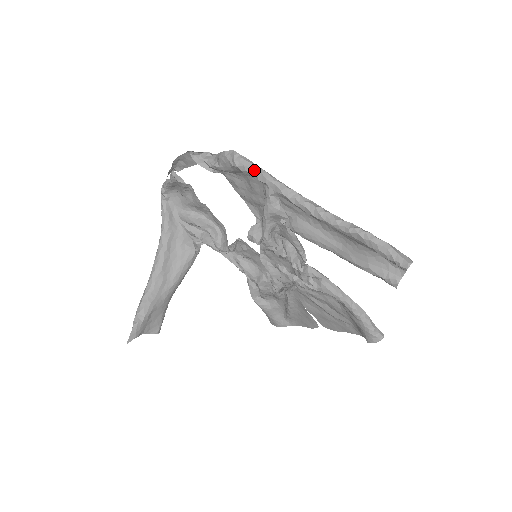
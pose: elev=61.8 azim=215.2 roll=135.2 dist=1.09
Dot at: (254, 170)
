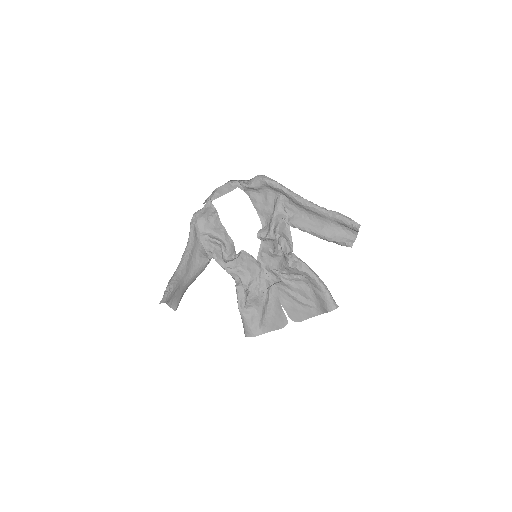
Dot at: (275, 182)
